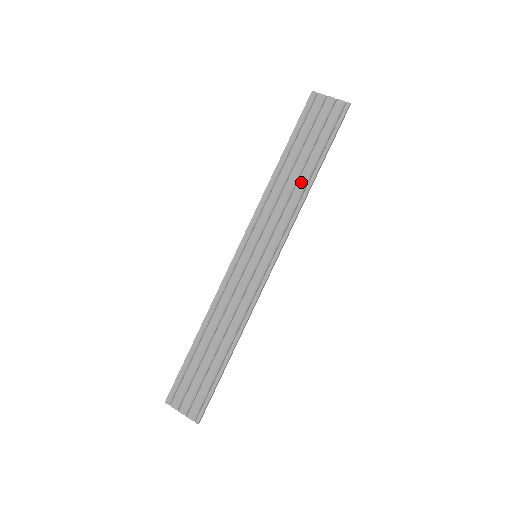
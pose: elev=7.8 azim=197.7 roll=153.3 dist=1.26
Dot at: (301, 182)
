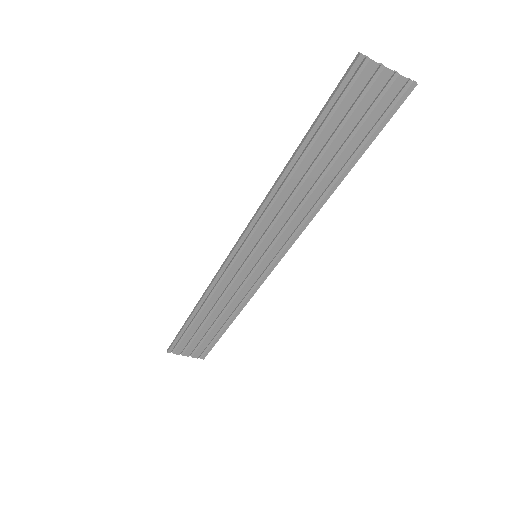
Dot at: (321, 188)
